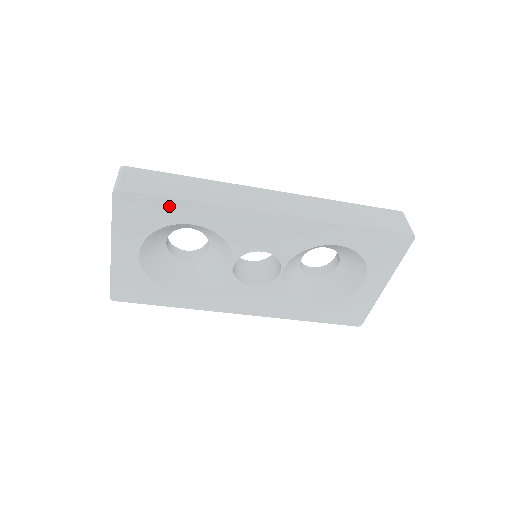
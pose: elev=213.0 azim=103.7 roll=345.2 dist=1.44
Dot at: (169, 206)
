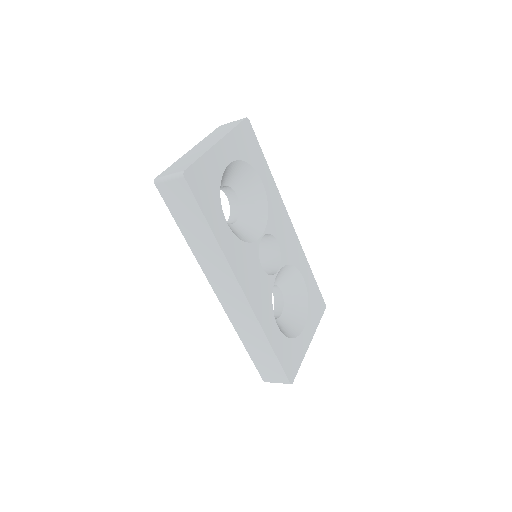
Dot at: (260, 158)
